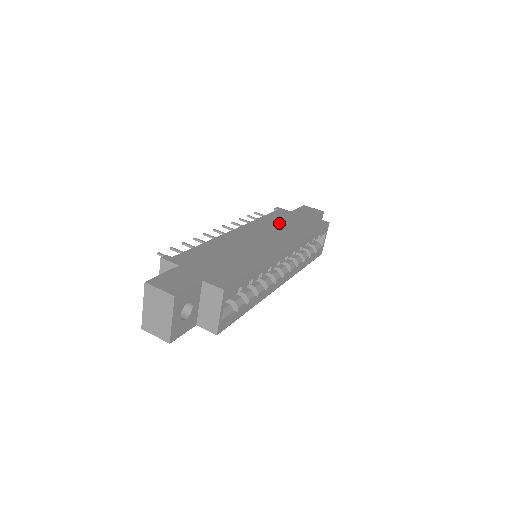
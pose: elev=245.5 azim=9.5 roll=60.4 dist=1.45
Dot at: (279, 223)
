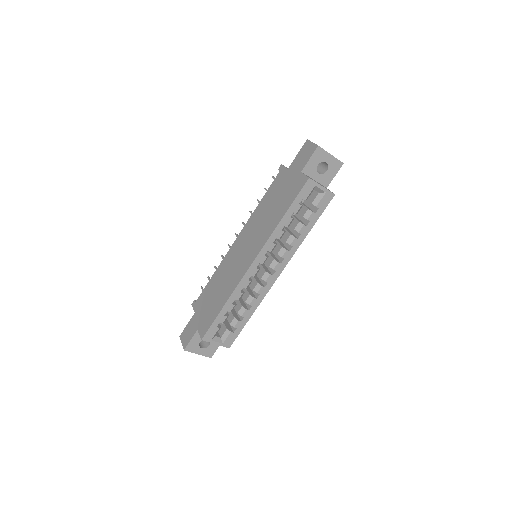
Dot at: (267, 208)
